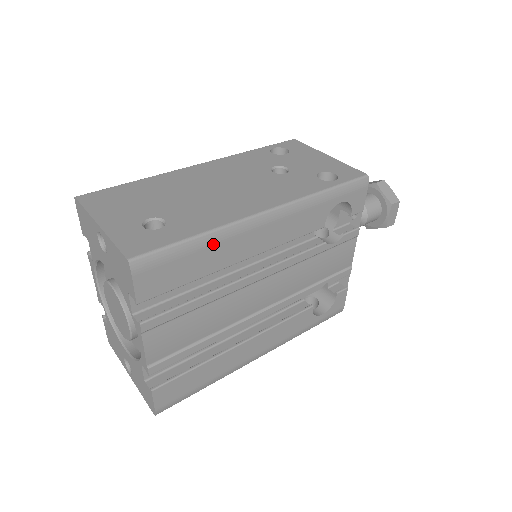
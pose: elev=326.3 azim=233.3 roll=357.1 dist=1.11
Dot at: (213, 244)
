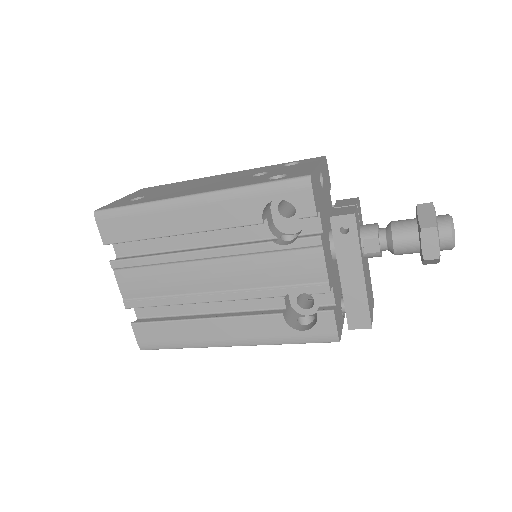
Dot at: (148, 213)
